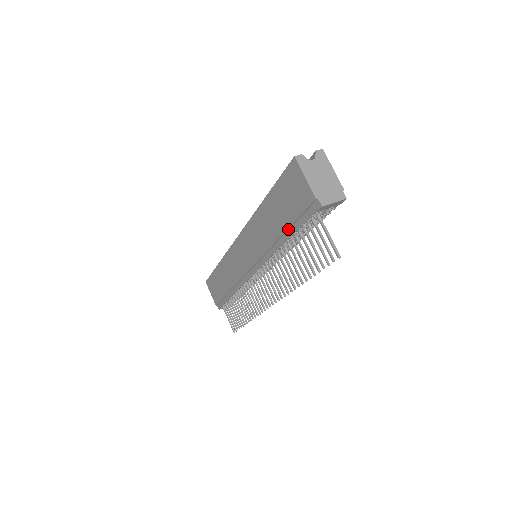
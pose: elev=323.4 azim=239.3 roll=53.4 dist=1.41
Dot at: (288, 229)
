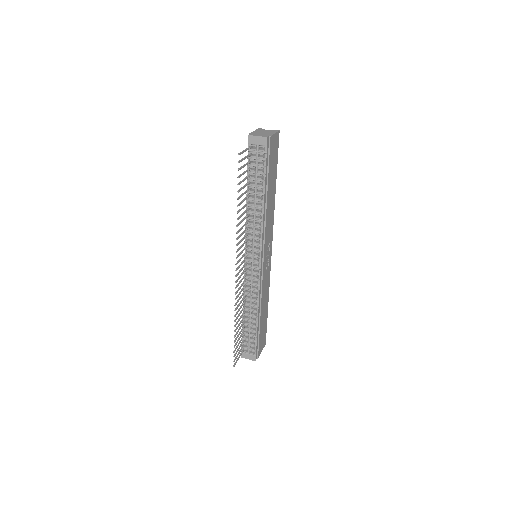
Dot at: occluded
